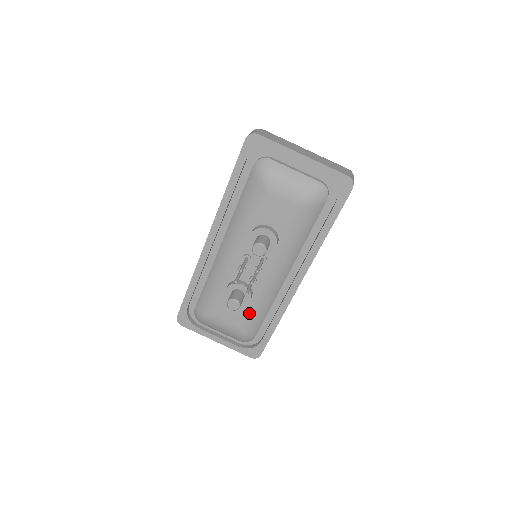
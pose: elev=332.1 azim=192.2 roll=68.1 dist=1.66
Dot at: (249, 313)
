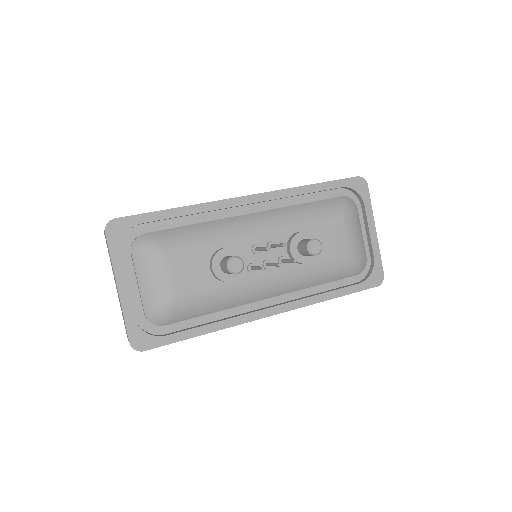
Dot at: (206, 293)
